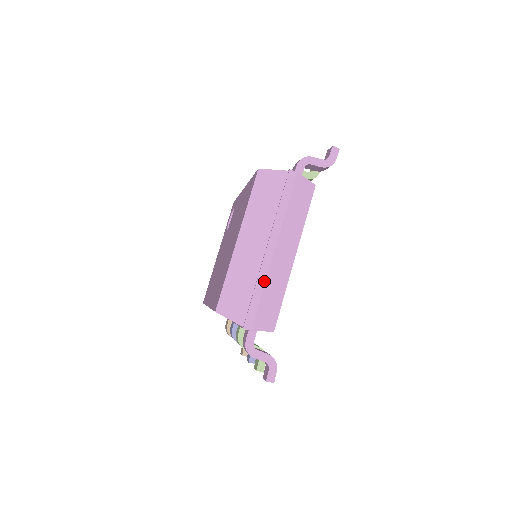
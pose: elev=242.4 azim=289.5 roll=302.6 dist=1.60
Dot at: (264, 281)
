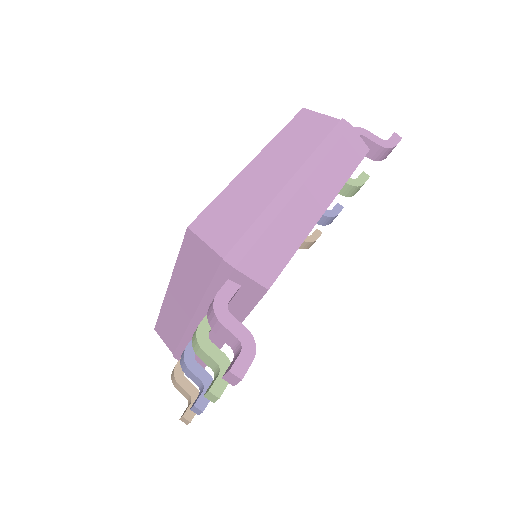
Dot at: (275, 214)
